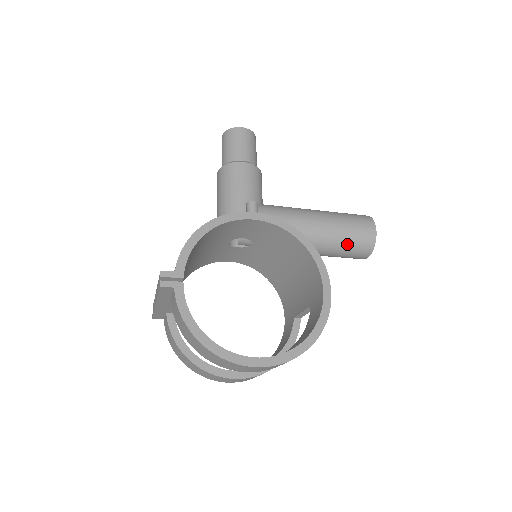
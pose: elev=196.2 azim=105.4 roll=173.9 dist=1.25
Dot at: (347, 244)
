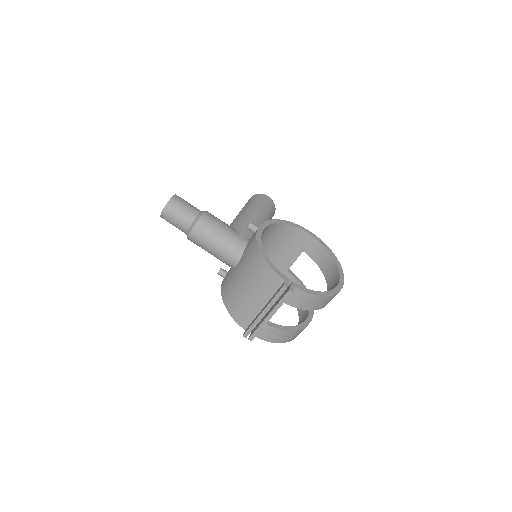
Dot at: (270, 214)
